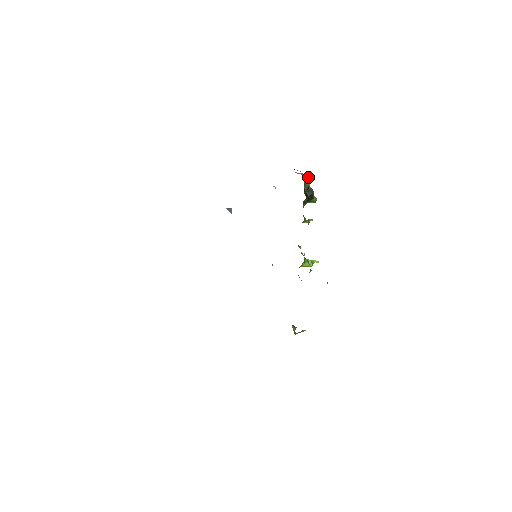
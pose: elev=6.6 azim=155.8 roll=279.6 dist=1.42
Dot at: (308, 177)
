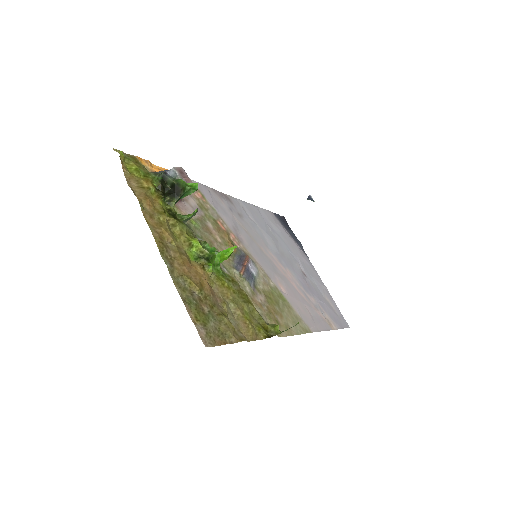
Dot at: (157, 176)
